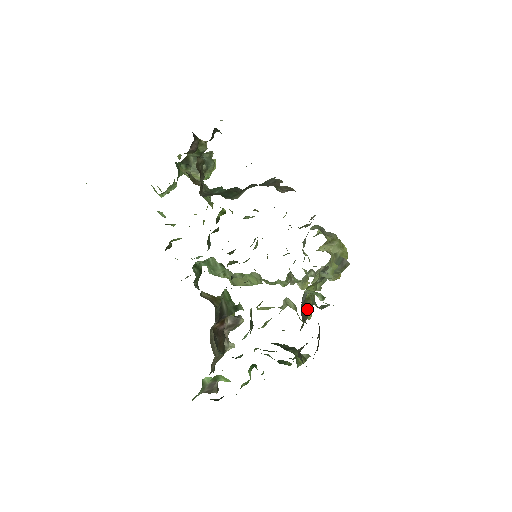
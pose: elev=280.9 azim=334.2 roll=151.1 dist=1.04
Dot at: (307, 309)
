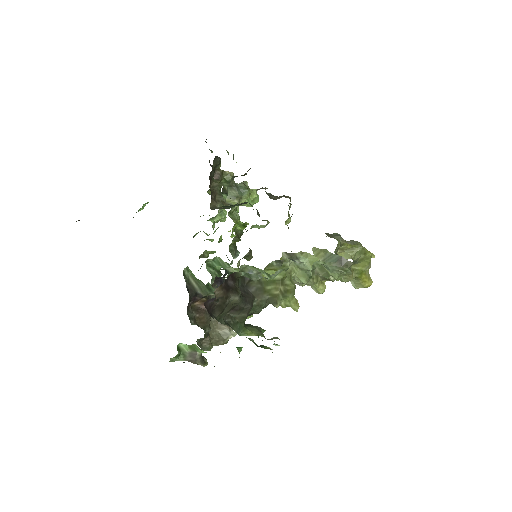
Dot at: (273, 293)
